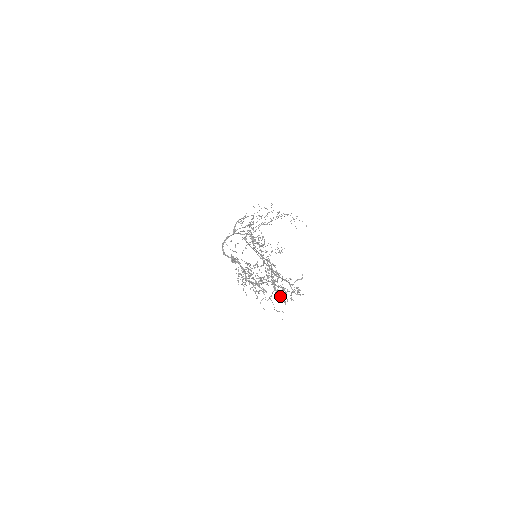
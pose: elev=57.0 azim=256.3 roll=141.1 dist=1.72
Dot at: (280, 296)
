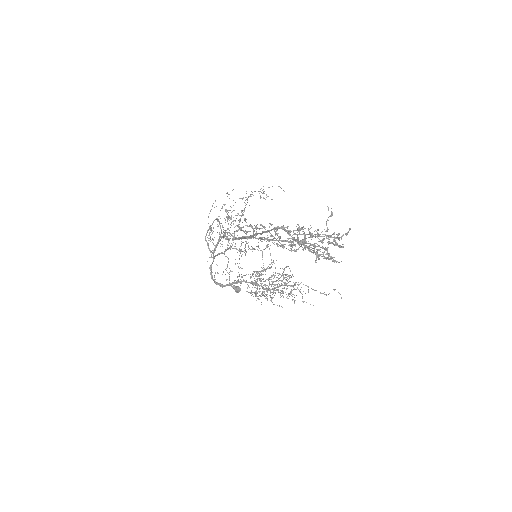
Dot at: (327, 249)
